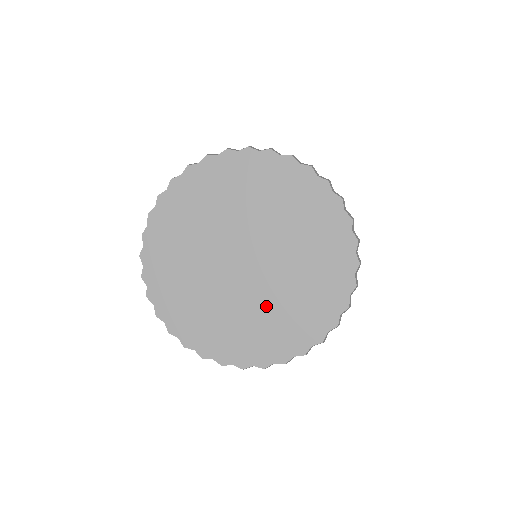
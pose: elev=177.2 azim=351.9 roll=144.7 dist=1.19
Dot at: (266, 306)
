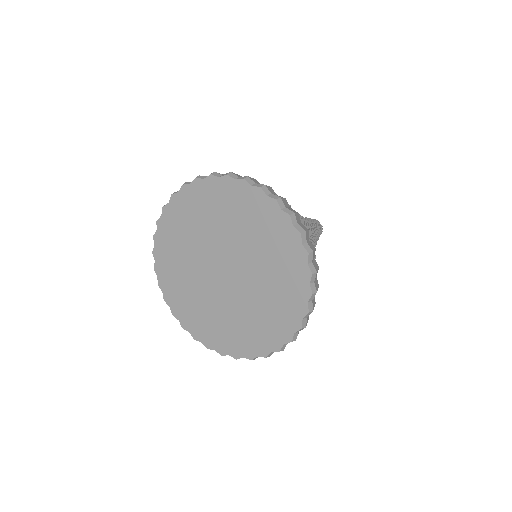
Dot at: (245, 310)
